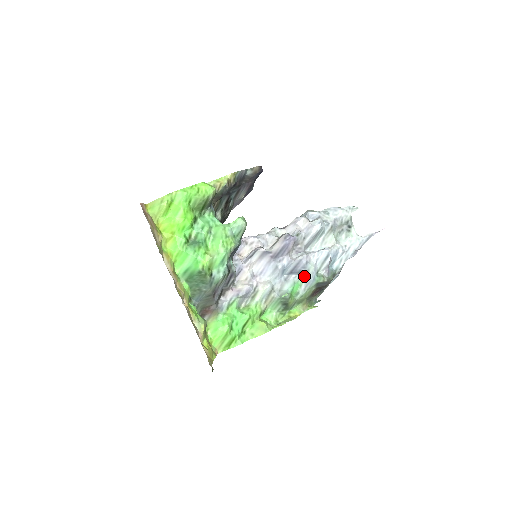
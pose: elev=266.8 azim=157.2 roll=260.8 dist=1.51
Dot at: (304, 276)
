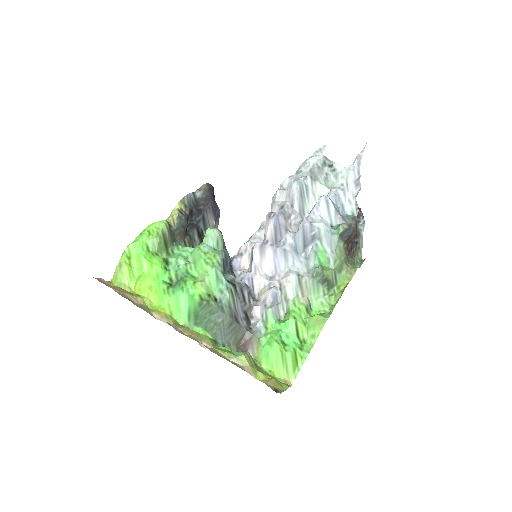
Dot at: (320, 239)
